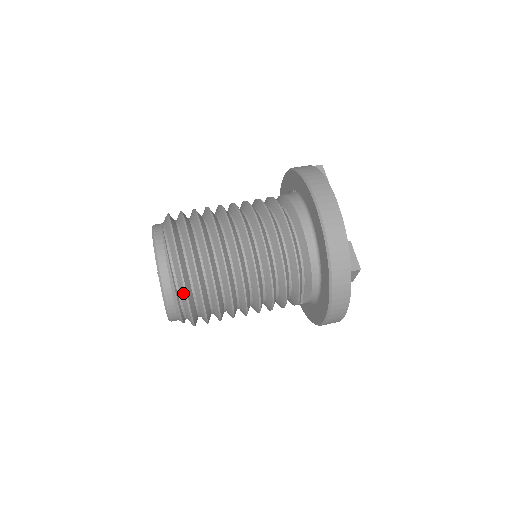
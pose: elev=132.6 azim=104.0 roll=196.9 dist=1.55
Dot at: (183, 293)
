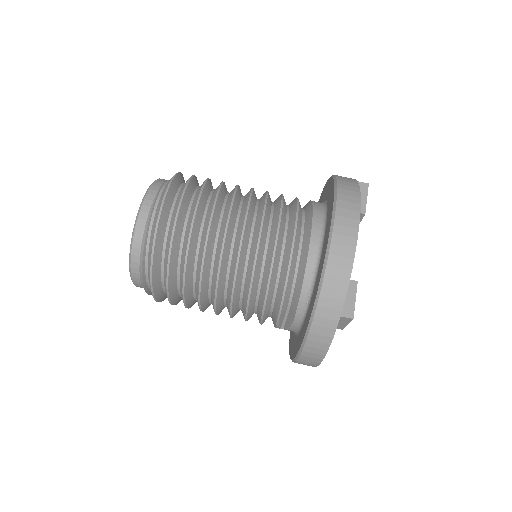
Dot at: (149, 261)
